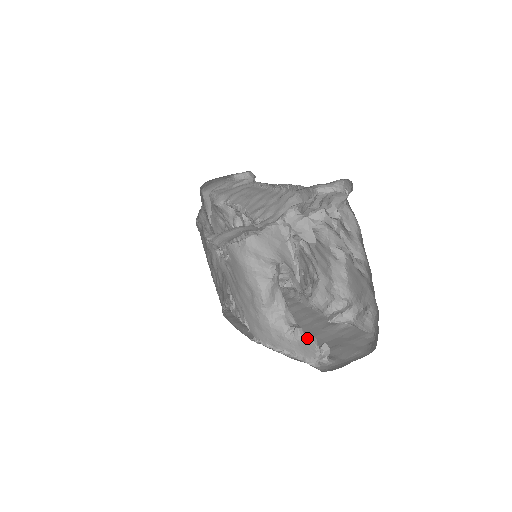
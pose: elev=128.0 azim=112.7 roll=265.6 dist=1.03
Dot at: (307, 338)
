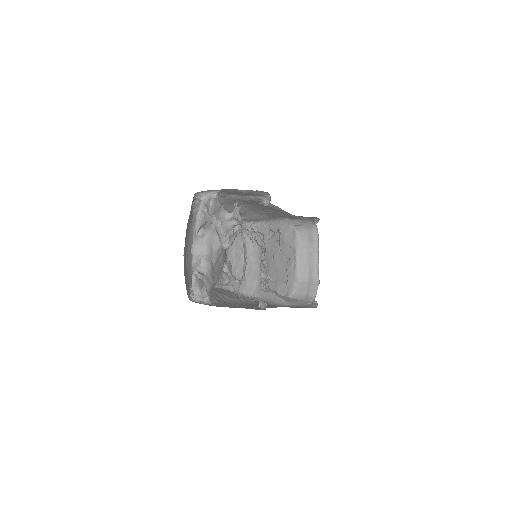
Dot at: (193, 276)
